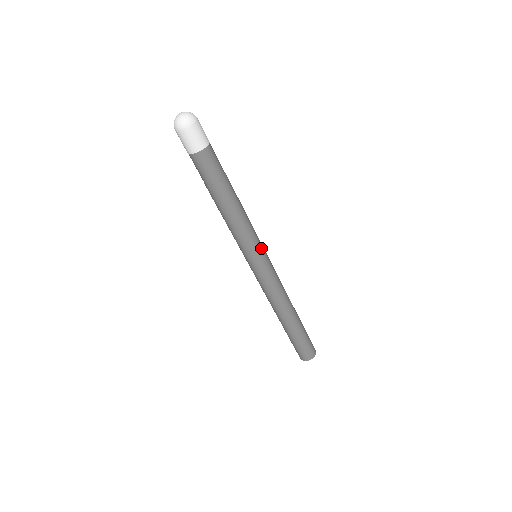
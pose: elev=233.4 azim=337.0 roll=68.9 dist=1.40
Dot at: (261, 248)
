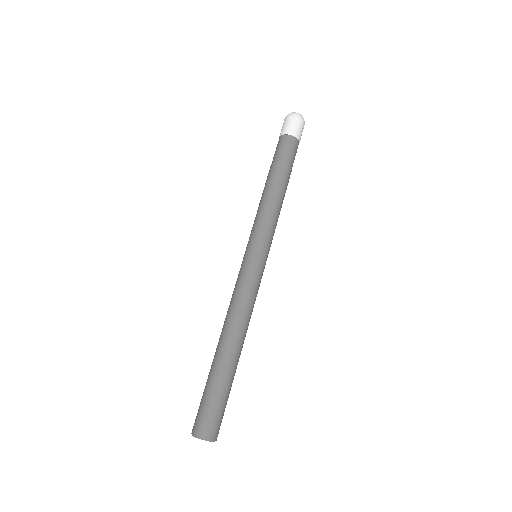
Dot at: occluded
